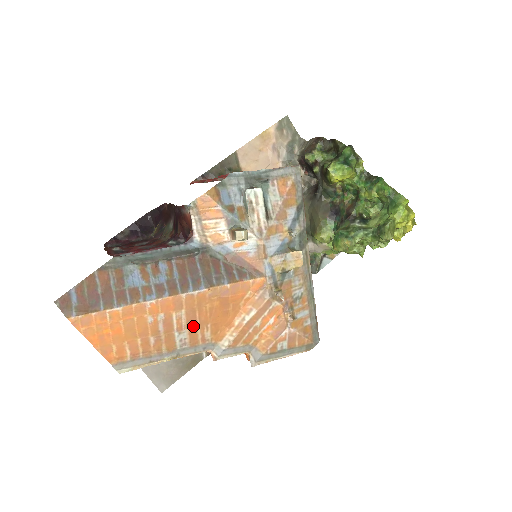
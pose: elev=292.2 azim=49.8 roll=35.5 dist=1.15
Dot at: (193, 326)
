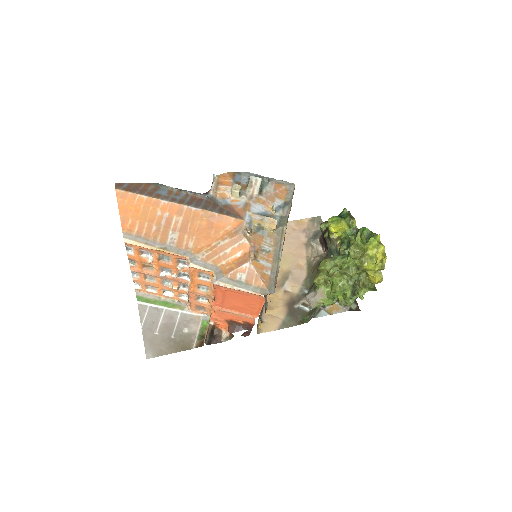
Dot at: (183, 232)
